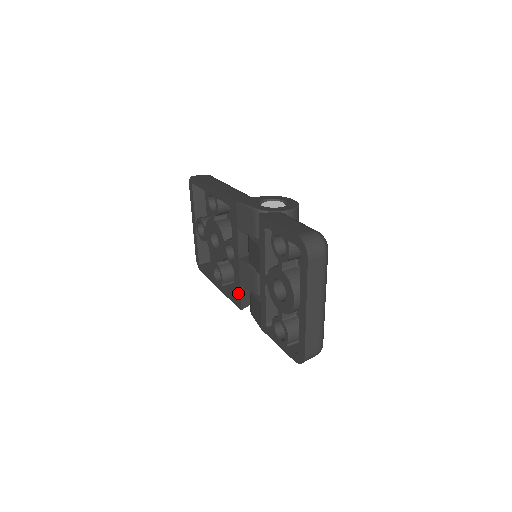
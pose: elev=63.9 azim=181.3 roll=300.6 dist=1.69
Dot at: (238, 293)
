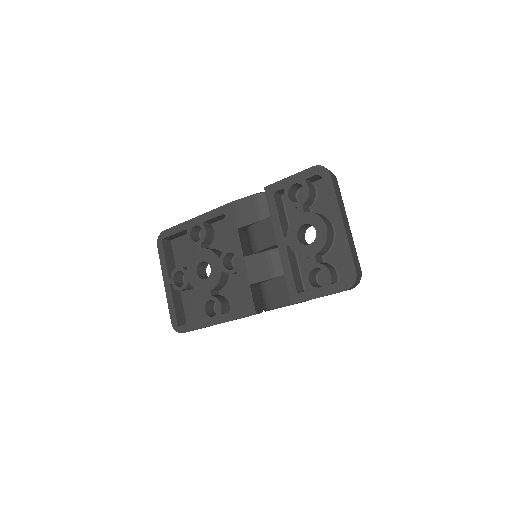
Dot at: (249, 297)
